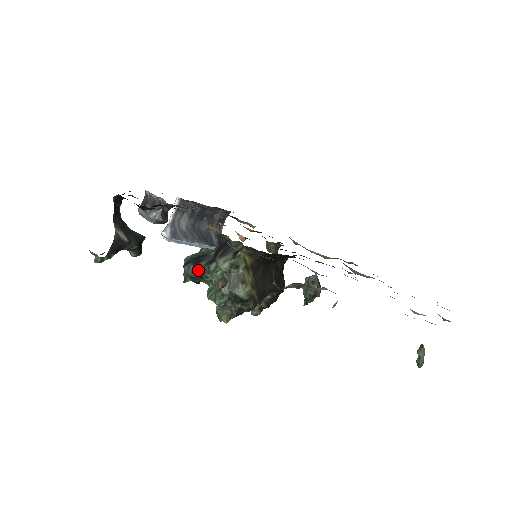
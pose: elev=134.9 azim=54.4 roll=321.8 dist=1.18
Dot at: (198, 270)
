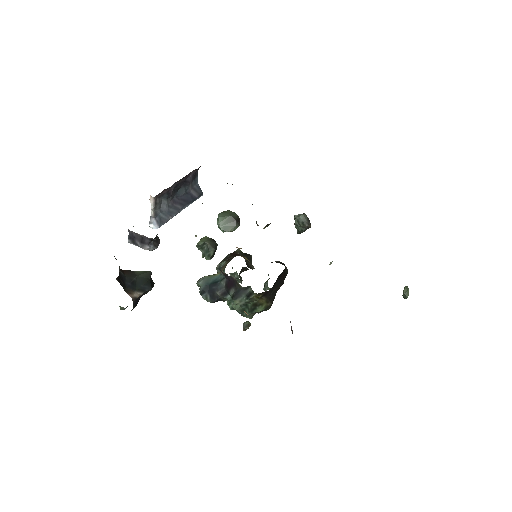
Dot at: (215, 298)
